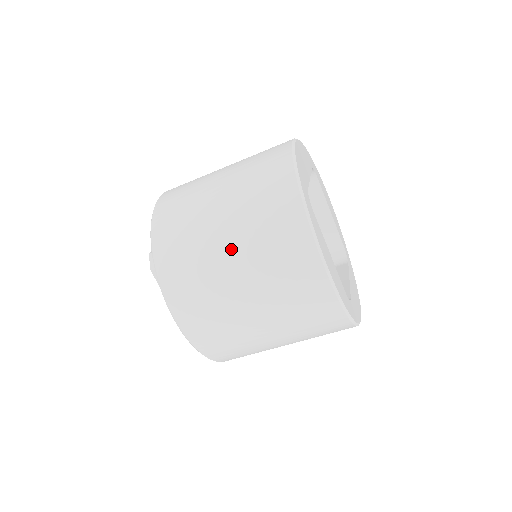
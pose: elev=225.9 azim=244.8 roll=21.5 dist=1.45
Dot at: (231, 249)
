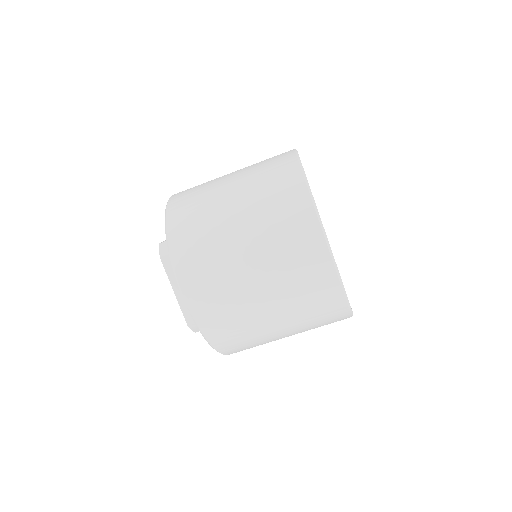
Dot at: (241, 226)
